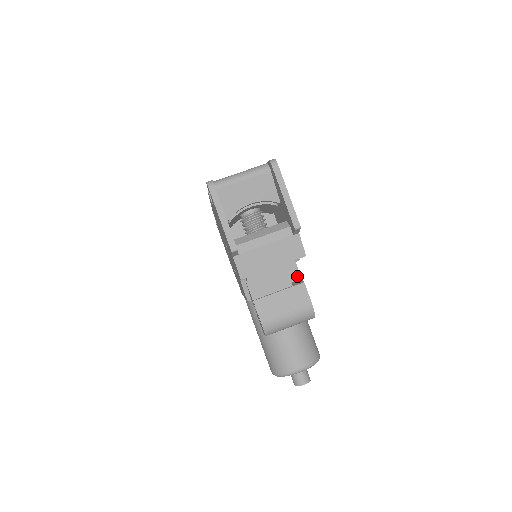
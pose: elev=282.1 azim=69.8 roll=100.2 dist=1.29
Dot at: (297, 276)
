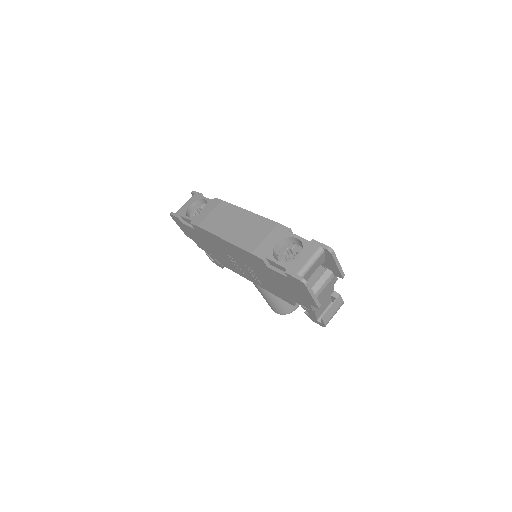
Dot at: (333, 291)
